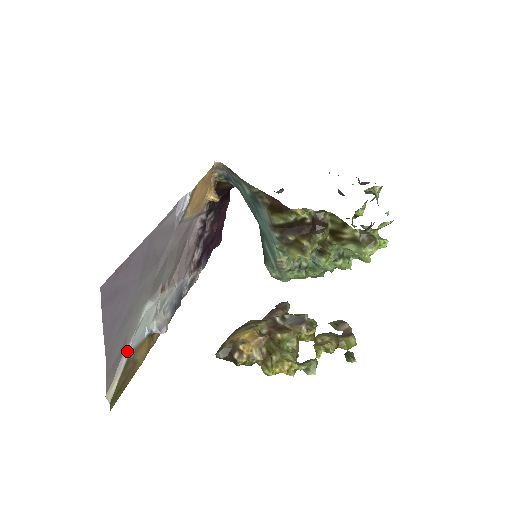
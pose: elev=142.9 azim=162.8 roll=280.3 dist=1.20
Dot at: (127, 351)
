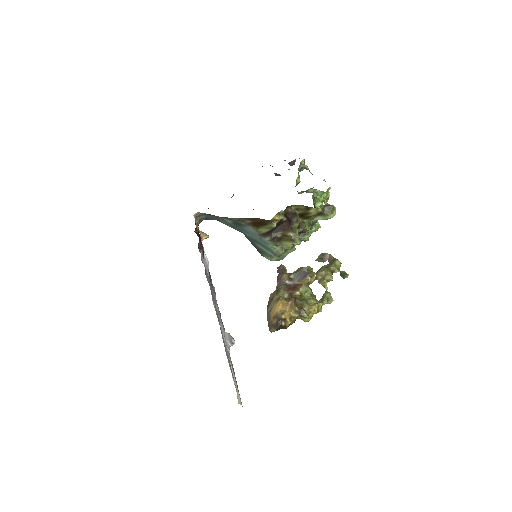
Dot at: (232, 371)
